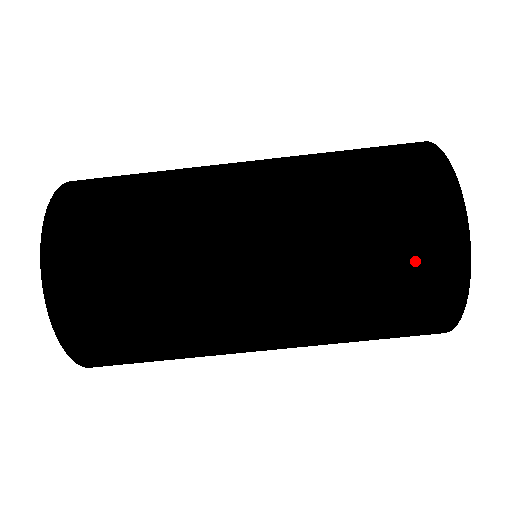
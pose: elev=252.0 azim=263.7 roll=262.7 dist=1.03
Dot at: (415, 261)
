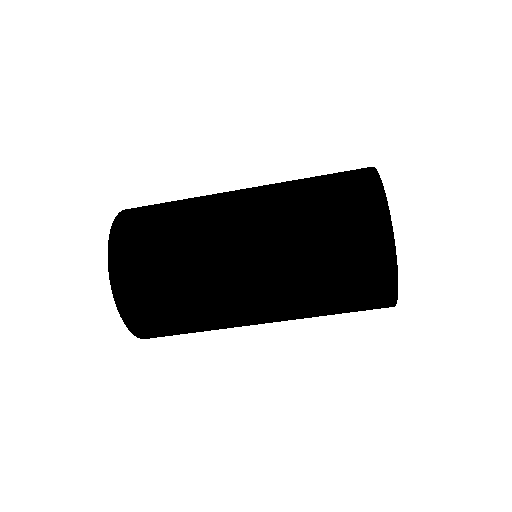
Dot at: (355, 247)
